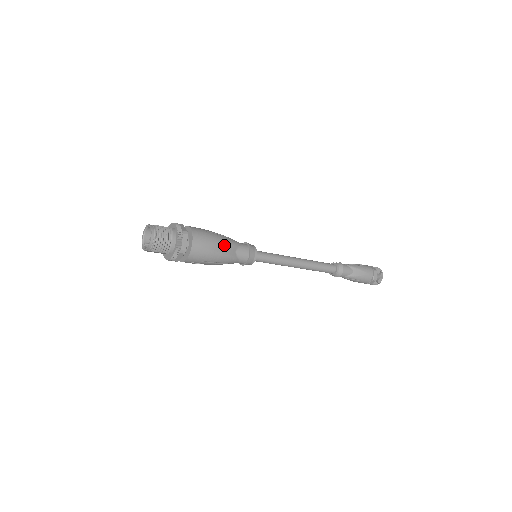
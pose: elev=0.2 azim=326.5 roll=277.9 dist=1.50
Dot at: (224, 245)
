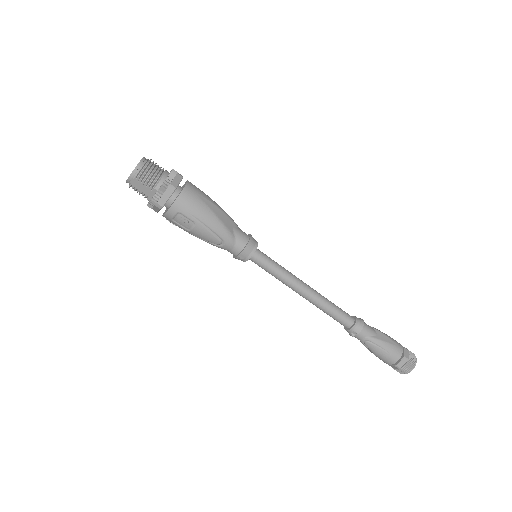
Dot at: (221, 211)
